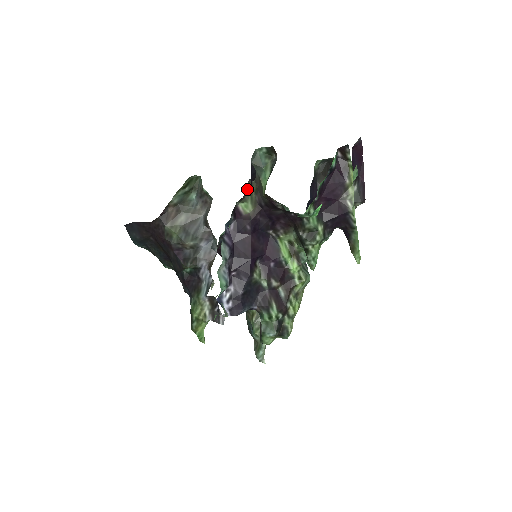
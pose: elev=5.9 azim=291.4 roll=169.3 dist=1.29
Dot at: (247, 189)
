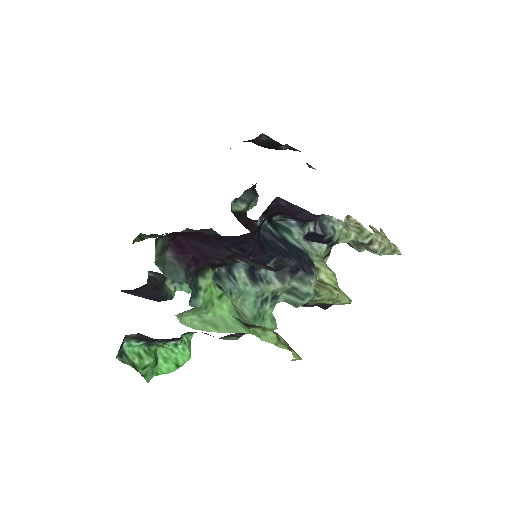
Dot at: (158, 273)
